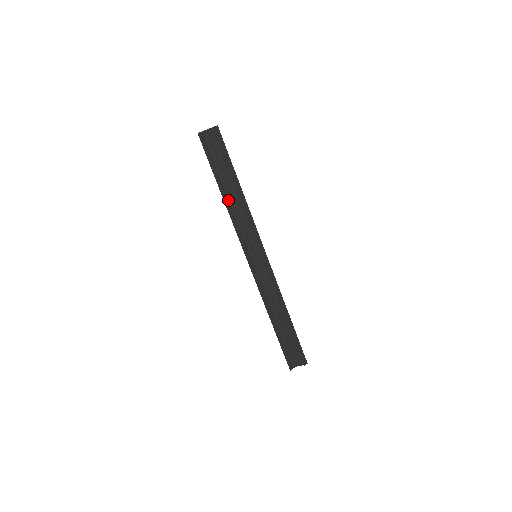
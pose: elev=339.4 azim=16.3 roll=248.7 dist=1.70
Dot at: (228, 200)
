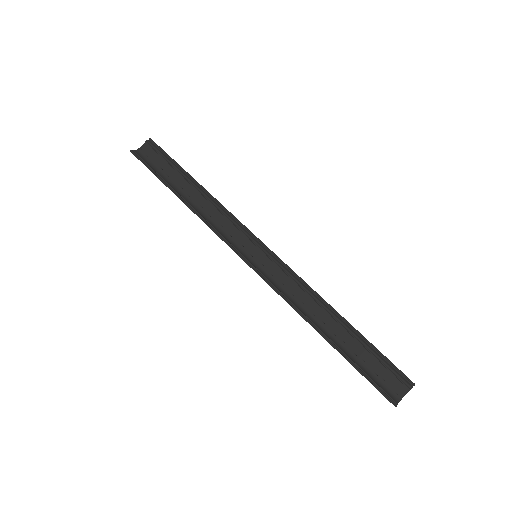
Dot at: (191, 205)
